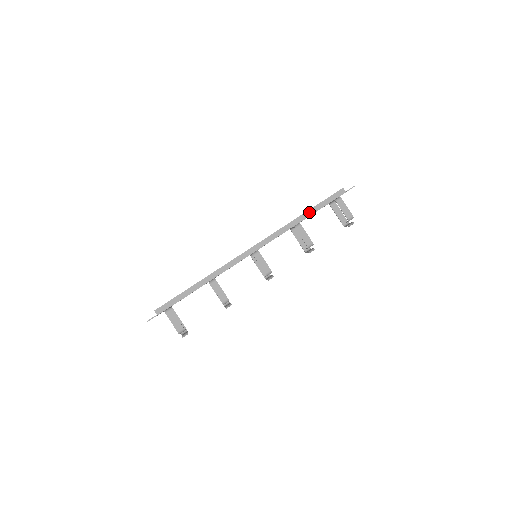
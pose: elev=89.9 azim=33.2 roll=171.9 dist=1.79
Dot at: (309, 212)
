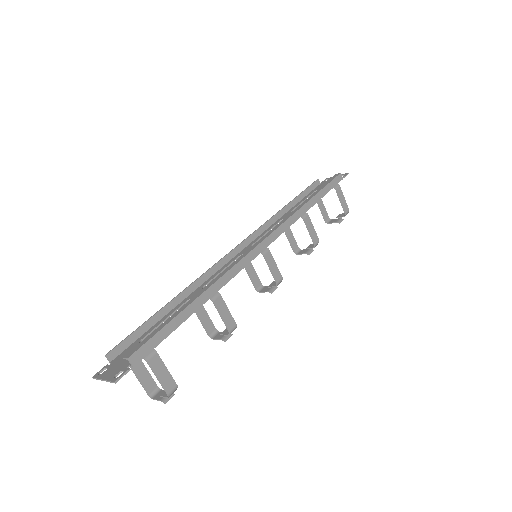
Dot at: (315, 198)
